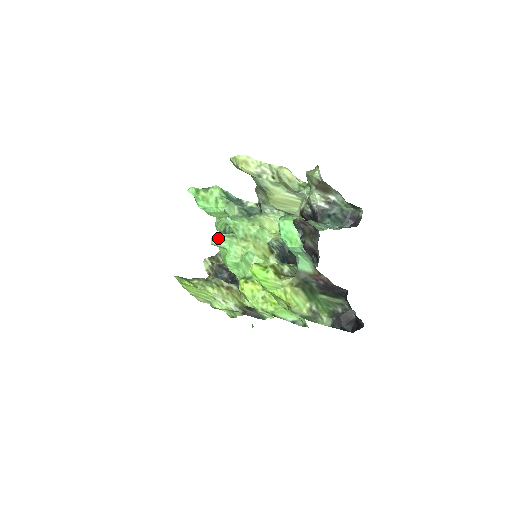
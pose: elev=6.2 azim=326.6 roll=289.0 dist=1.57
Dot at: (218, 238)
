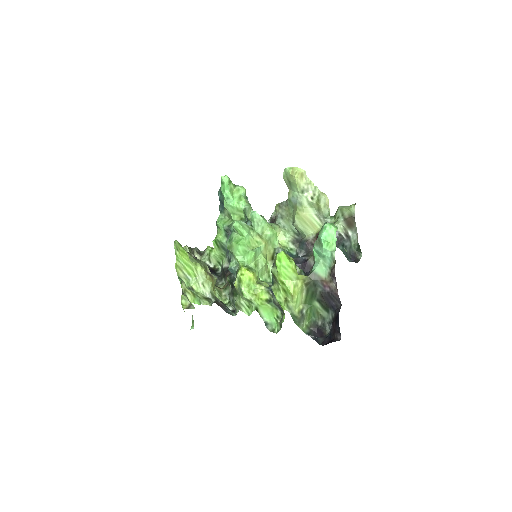
Dot at: (241, 223)
